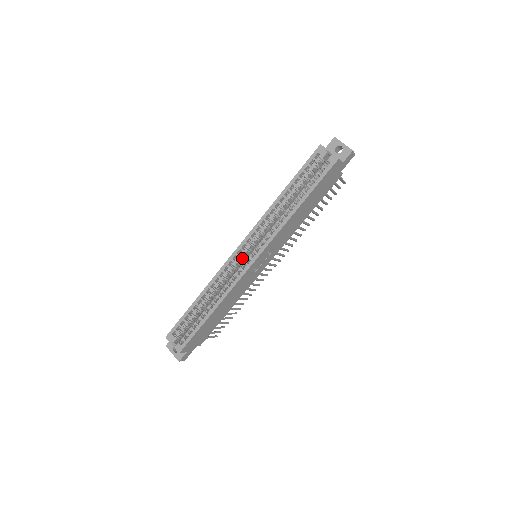
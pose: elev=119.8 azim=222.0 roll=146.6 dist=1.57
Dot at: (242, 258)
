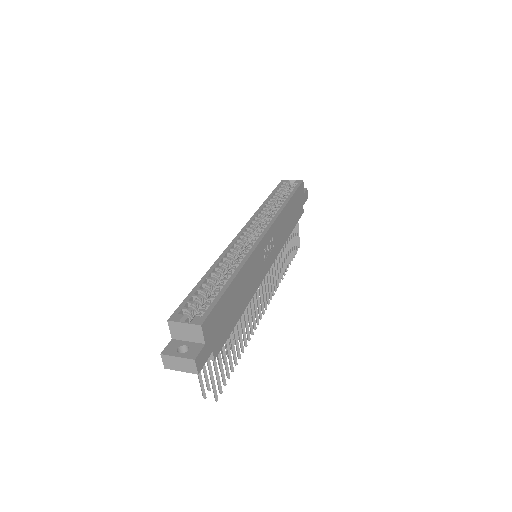
Dot at: (247, 242)
